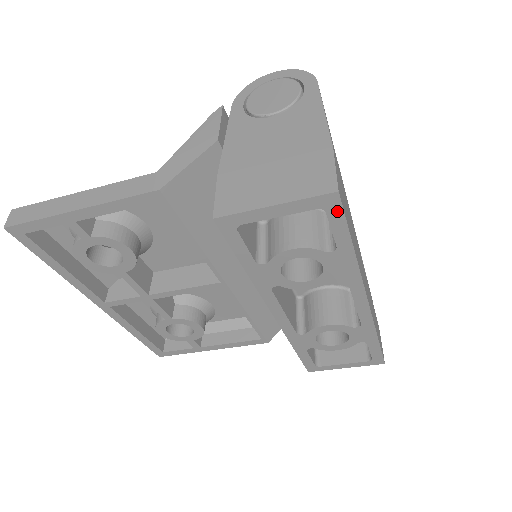
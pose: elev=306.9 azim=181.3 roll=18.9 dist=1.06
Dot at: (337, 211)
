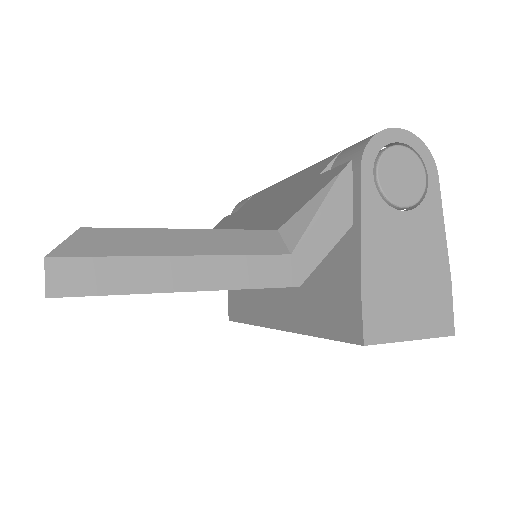
Dot at: occluded
